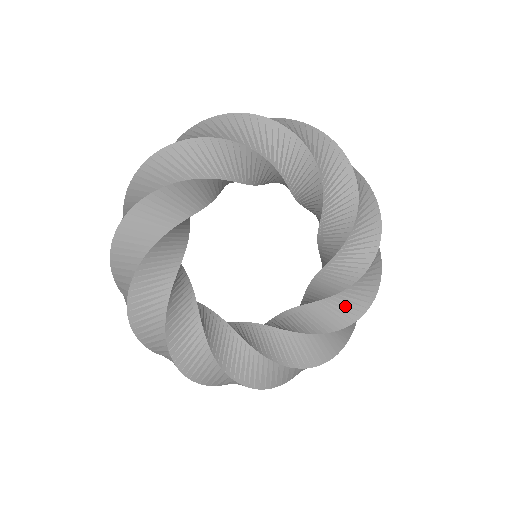
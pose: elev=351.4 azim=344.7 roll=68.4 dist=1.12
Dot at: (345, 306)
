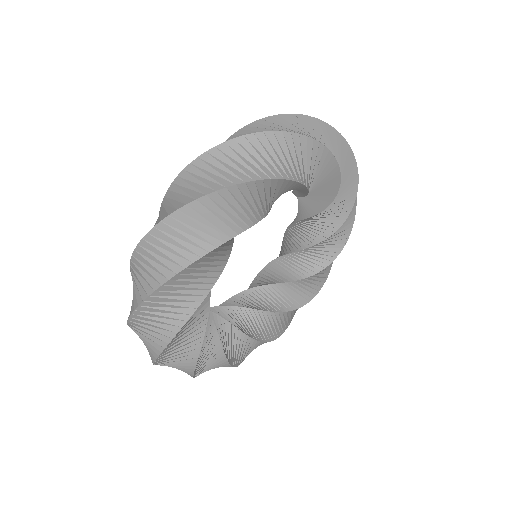
Dot at: (342, 193)
